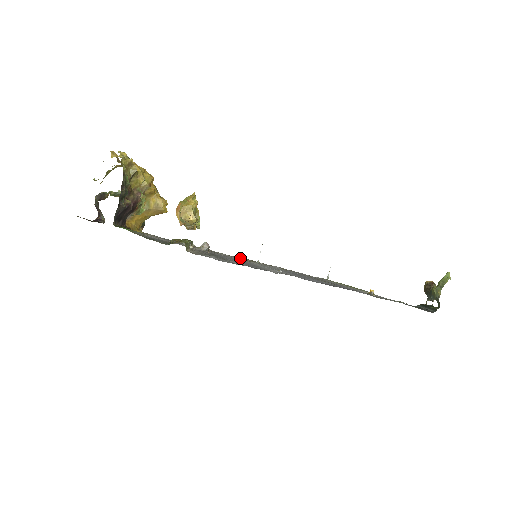
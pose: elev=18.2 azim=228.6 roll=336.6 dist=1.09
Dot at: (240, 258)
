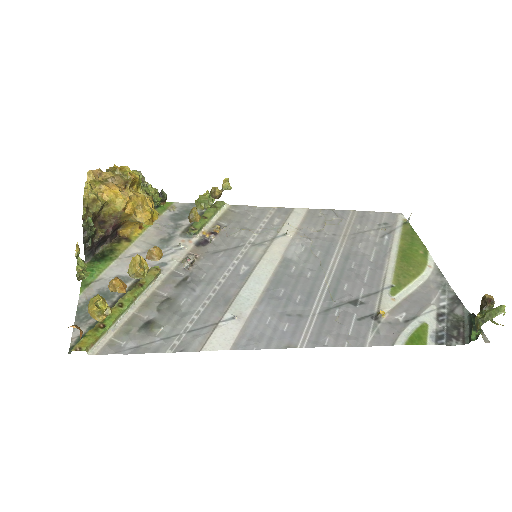
Dot at: (270, 225)
